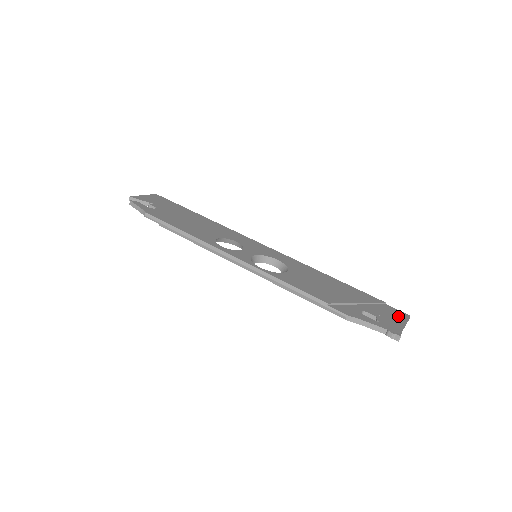
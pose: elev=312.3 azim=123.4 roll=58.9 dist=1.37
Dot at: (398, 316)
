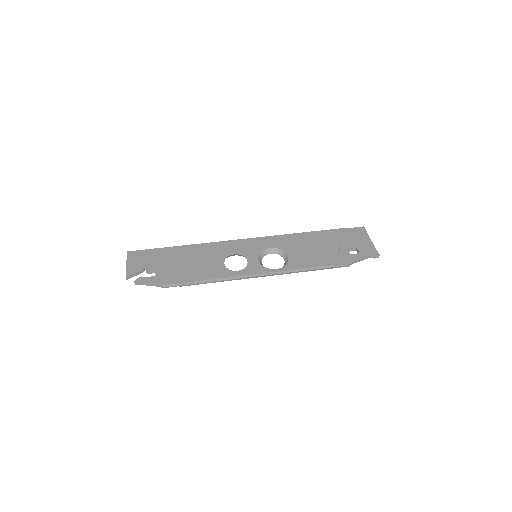
Dot at: (361, 235)
